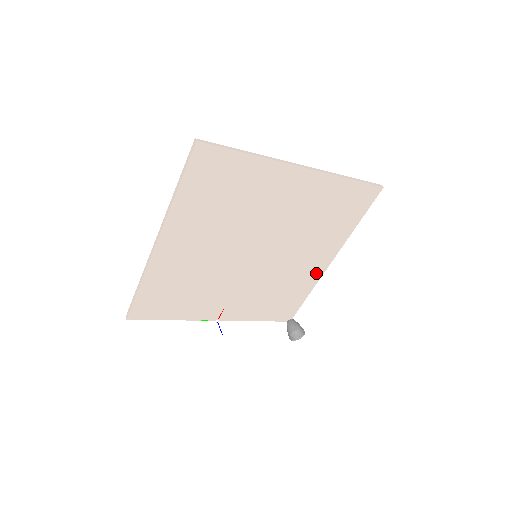
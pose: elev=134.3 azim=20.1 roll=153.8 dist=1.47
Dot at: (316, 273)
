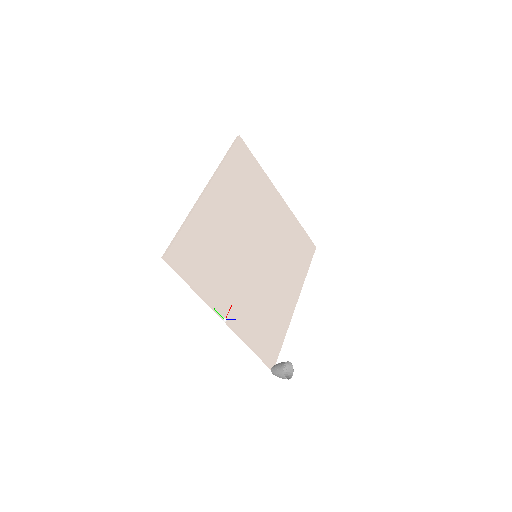
Dot at: (289, 309)
